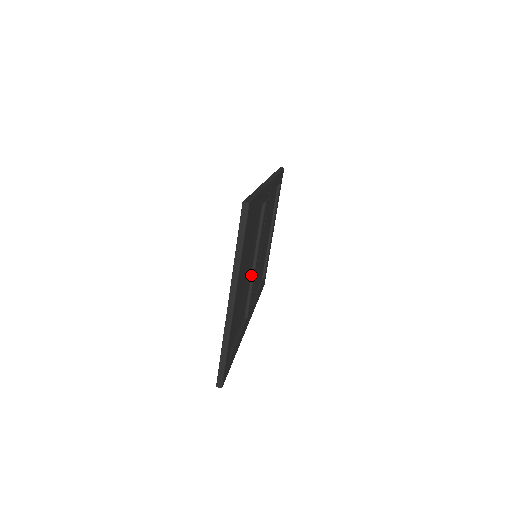
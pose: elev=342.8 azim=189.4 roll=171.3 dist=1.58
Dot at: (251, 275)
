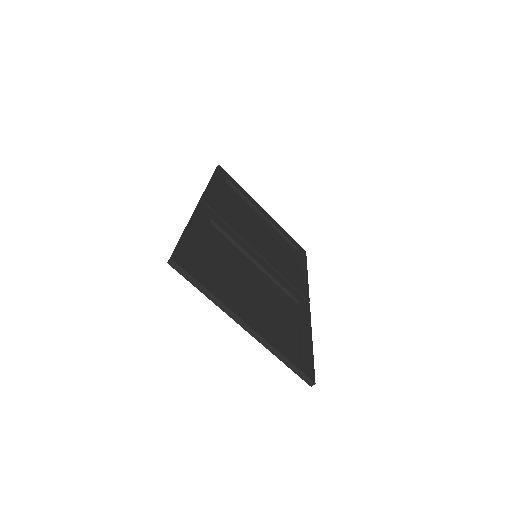
Dot at: (265, 274)
